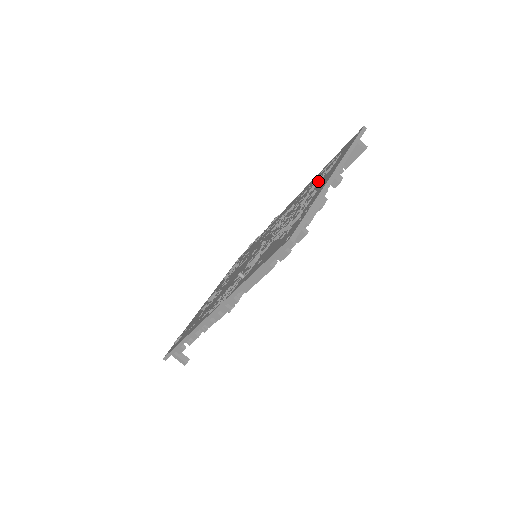
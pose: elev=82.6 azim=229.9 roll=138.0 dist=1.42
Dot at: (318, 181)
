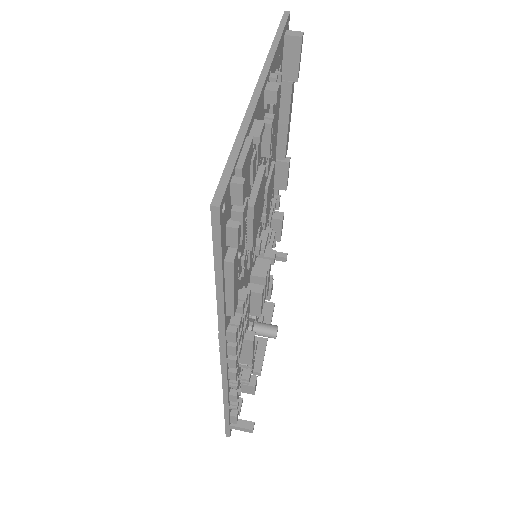
Dot at: occluded
